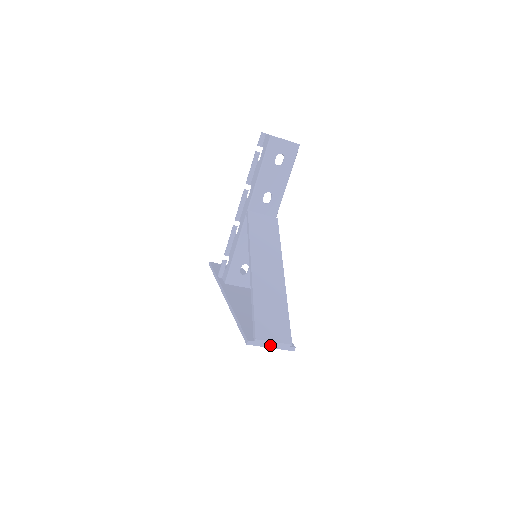
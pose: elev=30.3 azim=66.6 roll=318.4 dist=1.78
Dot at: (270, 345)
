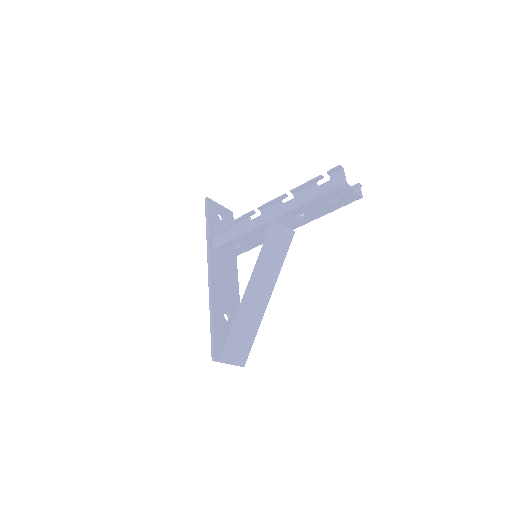
Dot at: occluded
